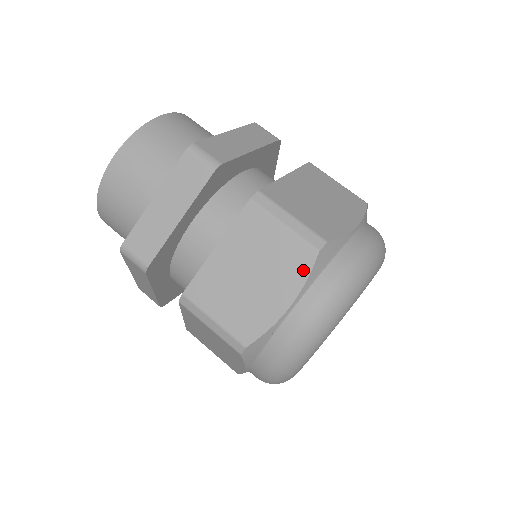
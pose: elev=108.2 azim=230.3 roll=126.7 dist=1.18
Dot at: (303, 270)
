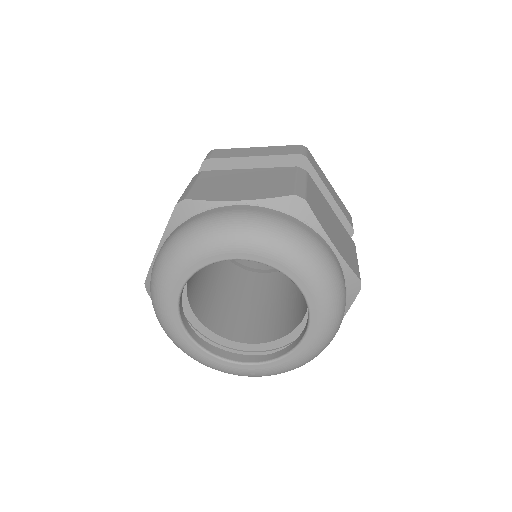
Dot at: (169, 221)
